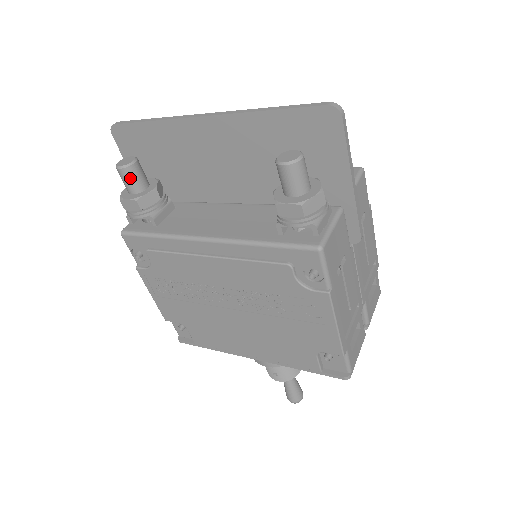
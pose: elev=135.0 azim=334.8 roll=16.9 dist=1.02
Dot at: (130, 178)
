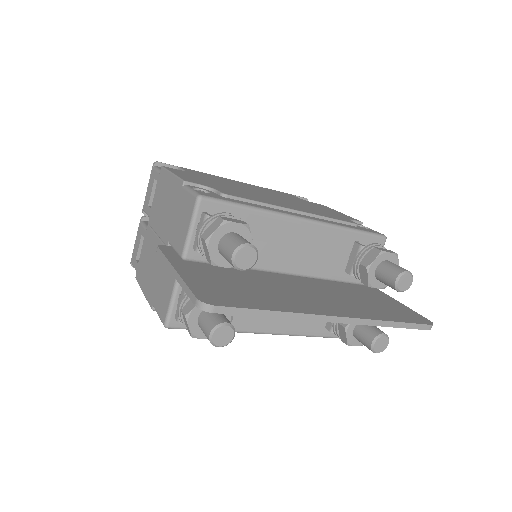
Dot at: occluded
